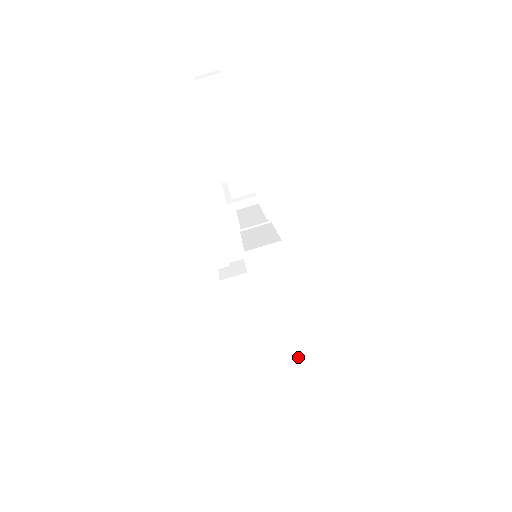
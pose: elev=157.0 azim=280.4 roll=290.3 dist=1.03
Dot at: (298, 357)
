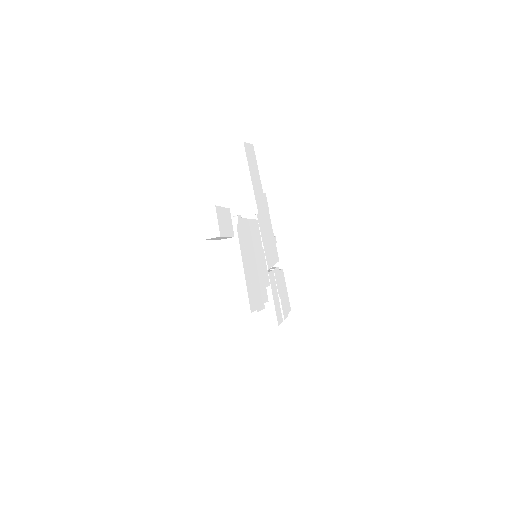
Dot at: (243, 299)
